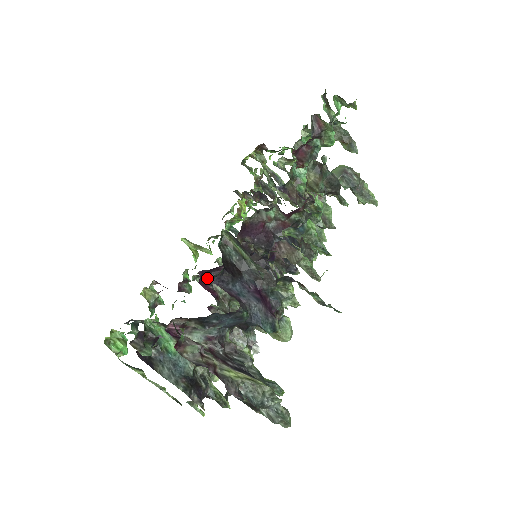
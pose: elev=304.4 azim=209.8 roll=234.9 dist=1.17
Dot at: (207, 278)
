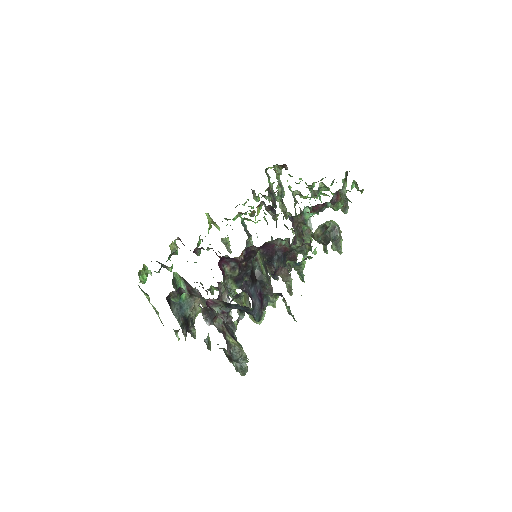
Dot at: (223, 261)
